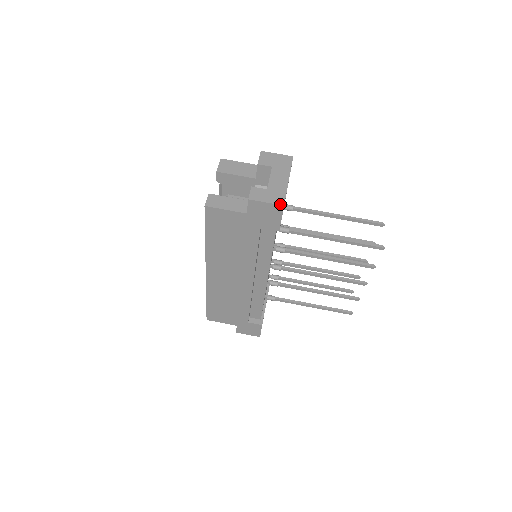
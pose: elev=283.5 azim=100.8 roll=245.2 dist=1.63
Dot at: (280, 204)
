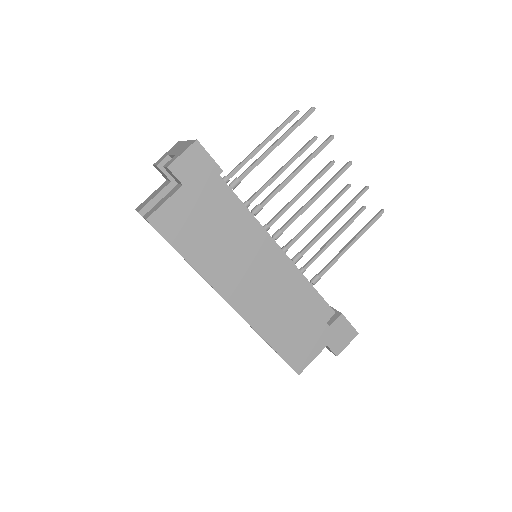
Dot at: (193, 142)
